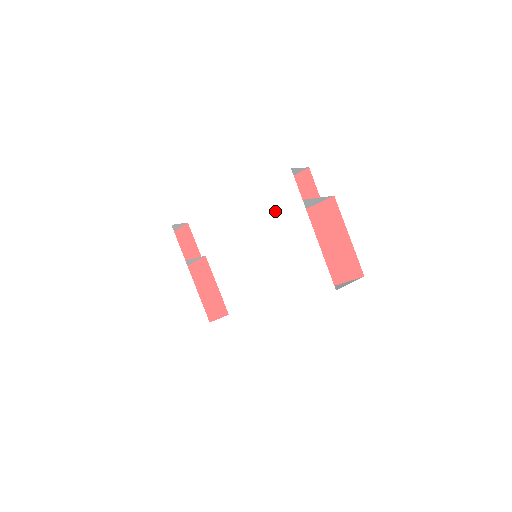
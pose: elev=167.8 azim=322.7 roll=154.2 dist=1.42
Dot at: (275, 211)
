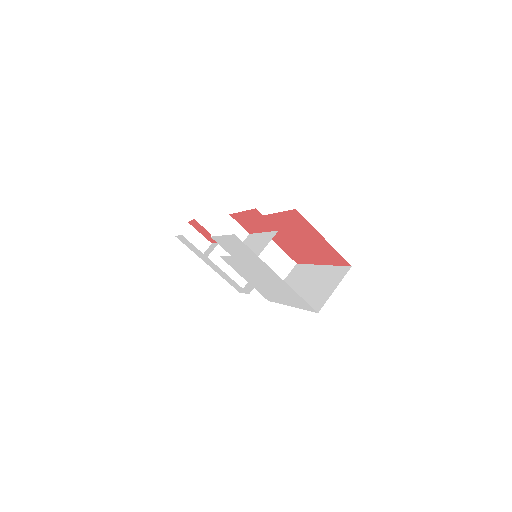
Dot at: (244, 255)
